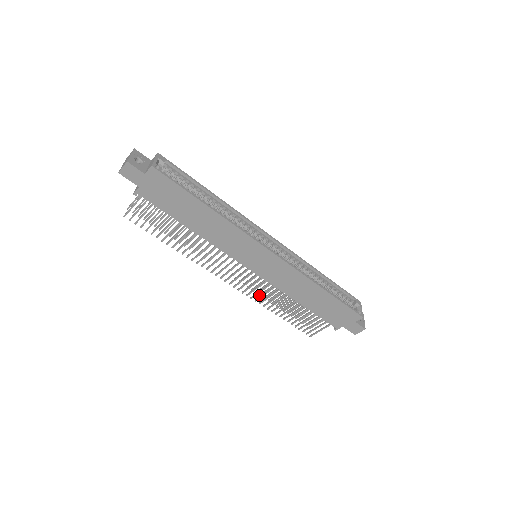
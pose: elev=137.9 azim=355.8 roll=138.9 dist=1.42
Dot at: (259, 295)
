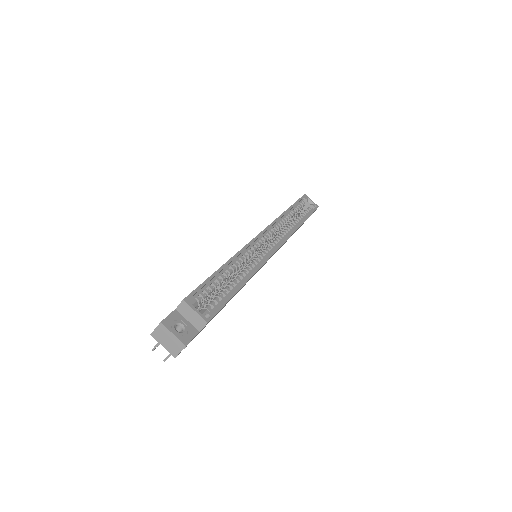
Dot at: occluded
